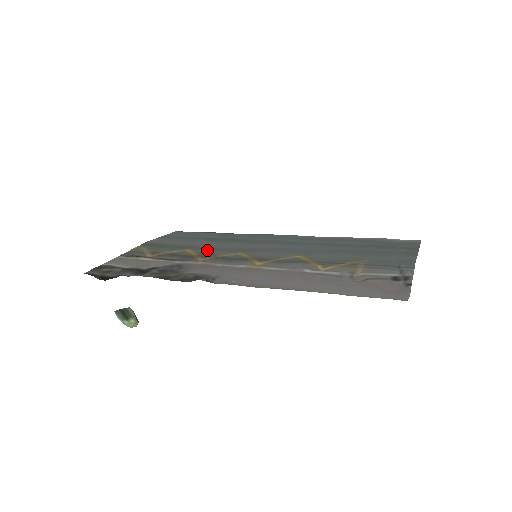
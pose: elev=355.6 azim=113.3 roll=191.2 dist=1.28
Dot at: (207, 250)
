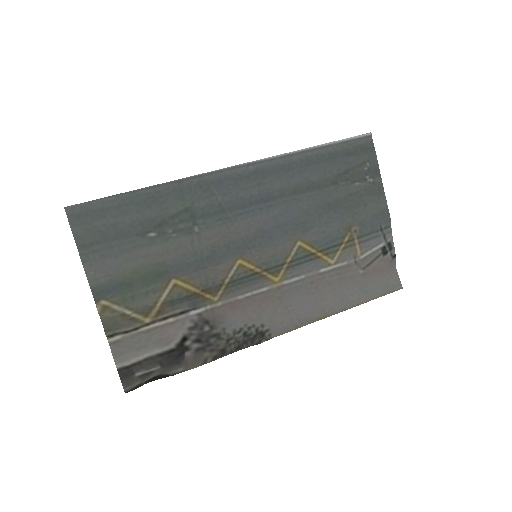
Dot at: (199, 273)
